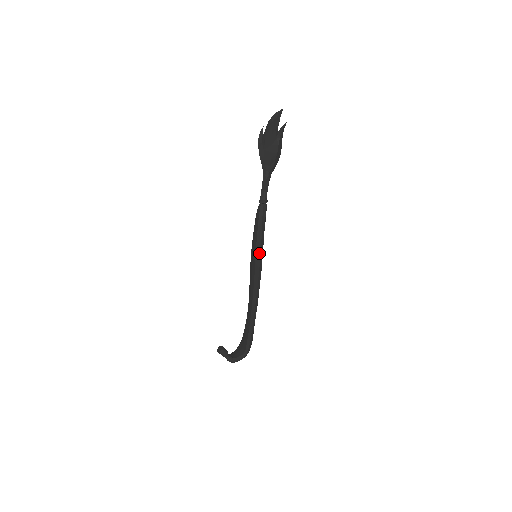
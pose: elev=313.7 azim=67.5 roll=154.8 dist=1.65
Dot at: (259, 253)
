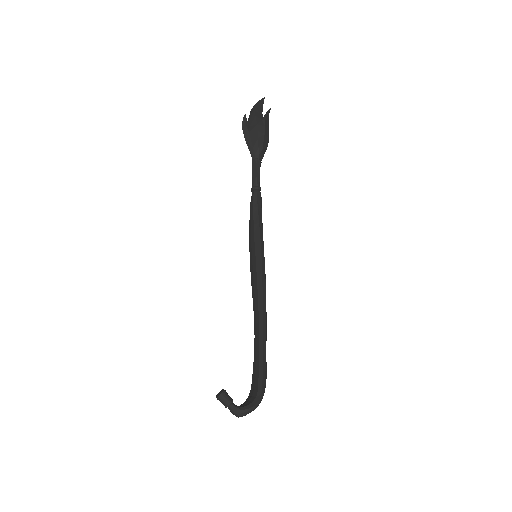
Dot at: (259, 245)
